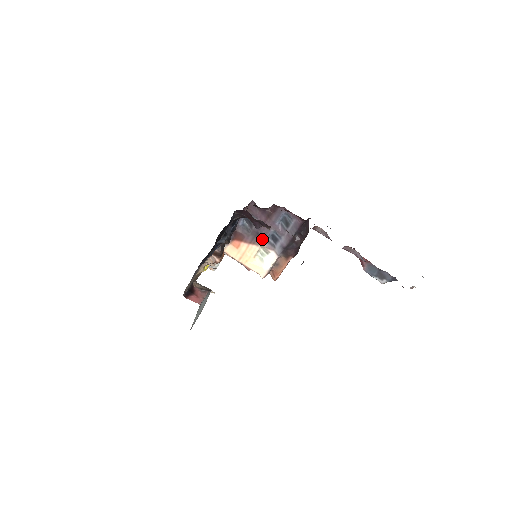
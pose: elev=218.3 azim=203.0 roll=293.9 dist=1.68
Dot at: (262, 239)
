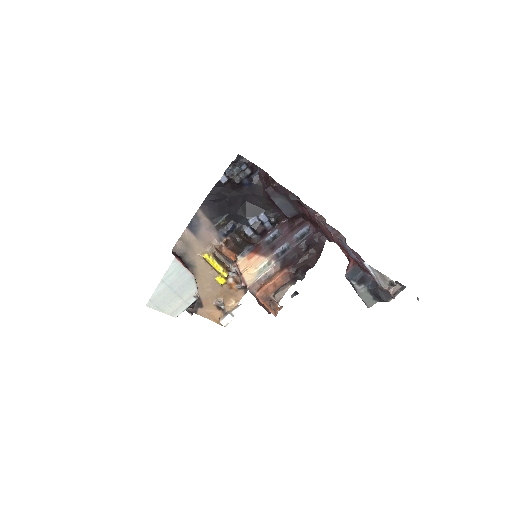
Dot at: (273, 251)
